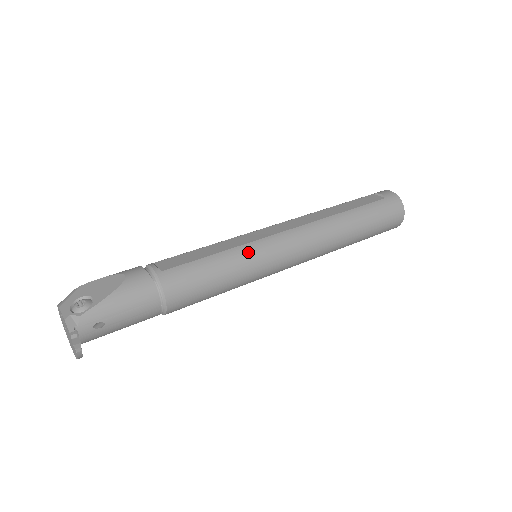
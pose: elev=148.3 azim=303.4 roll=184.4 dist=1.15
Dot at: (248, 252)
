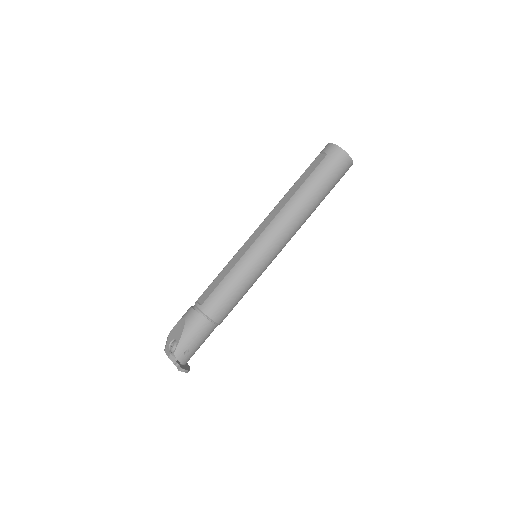
Dot at: (244, 263)
